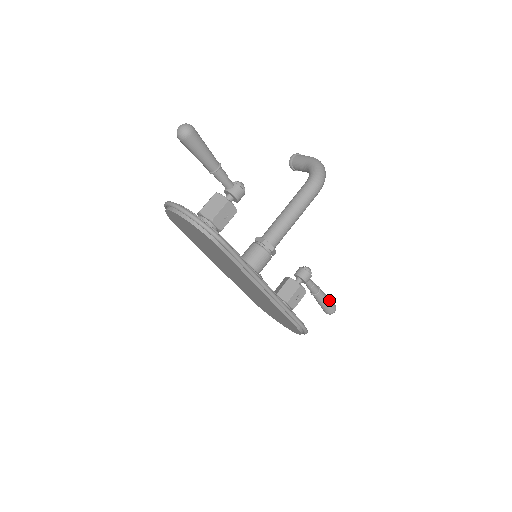
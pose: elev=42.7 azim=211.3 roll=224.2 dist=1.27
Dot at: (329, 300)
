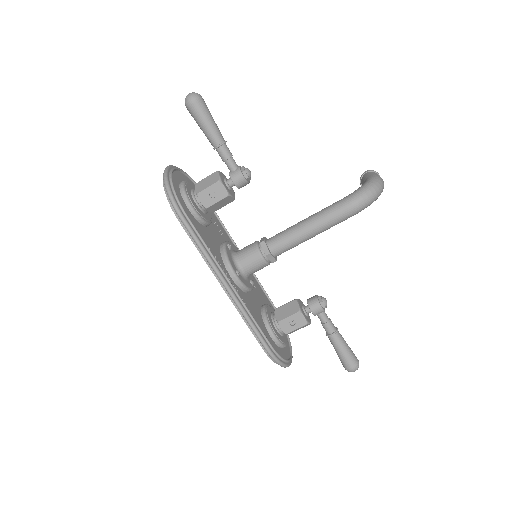
Dot at: (348, 352)
